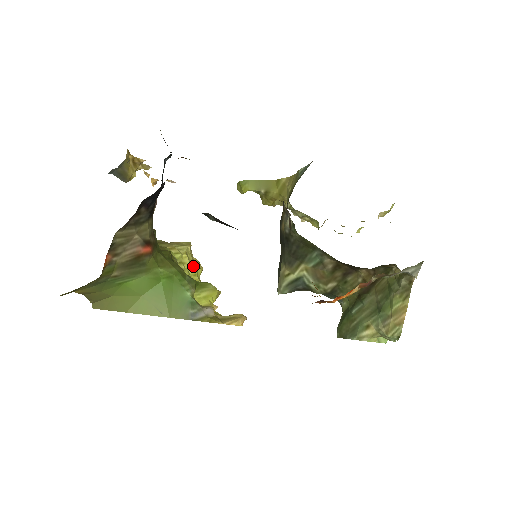
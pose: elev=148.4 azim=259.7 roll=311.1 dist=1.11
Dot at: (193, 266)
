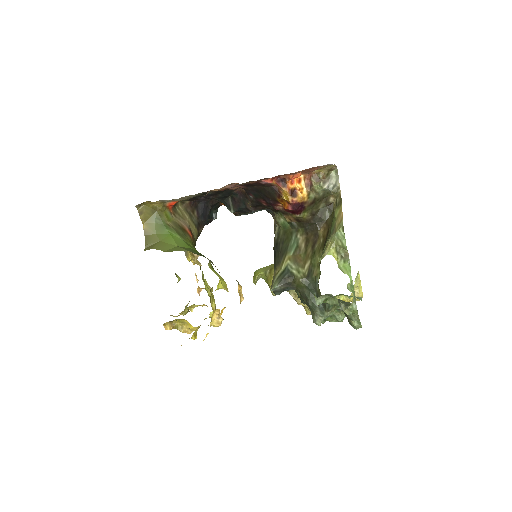
Dot at: occluded
